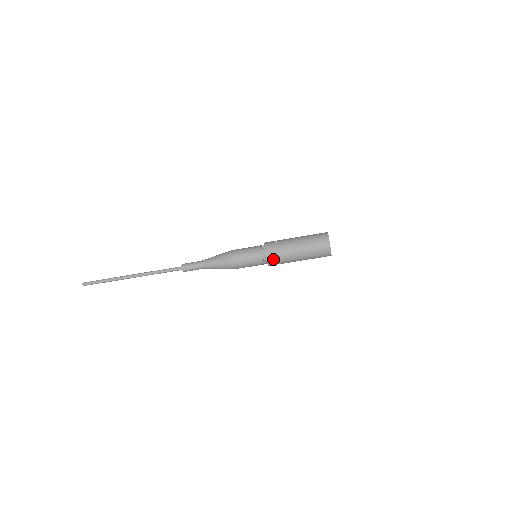
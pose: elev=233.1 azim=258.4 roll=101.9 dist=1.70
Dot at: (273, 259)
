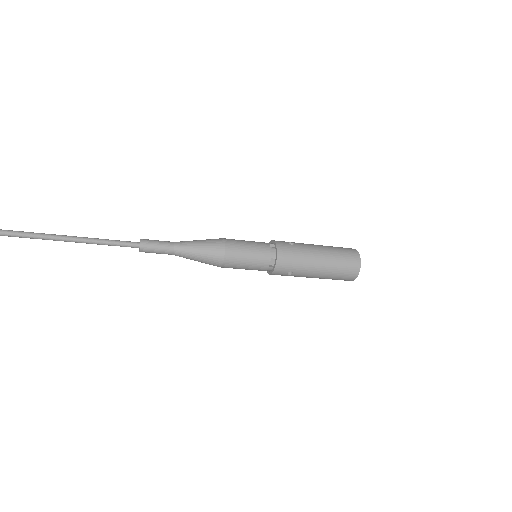
Dot at: (284, 267)
